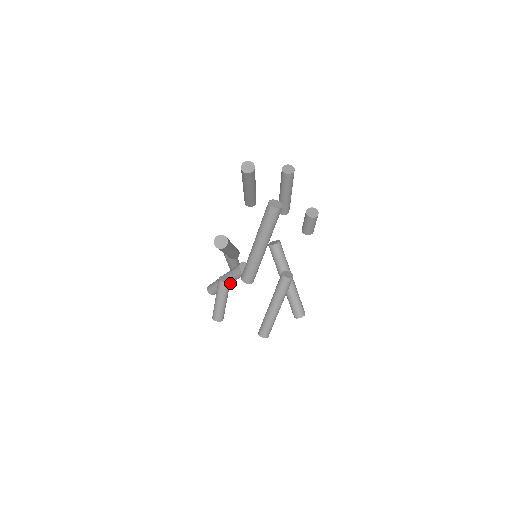
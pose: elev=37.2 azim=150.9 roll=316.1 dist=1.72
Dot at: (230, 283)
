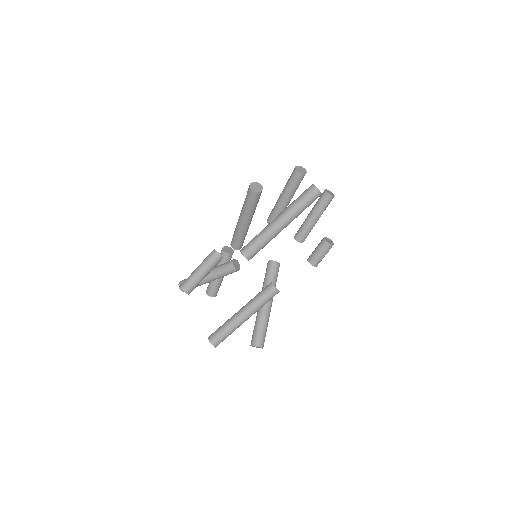
Dot at: (210, 278)
